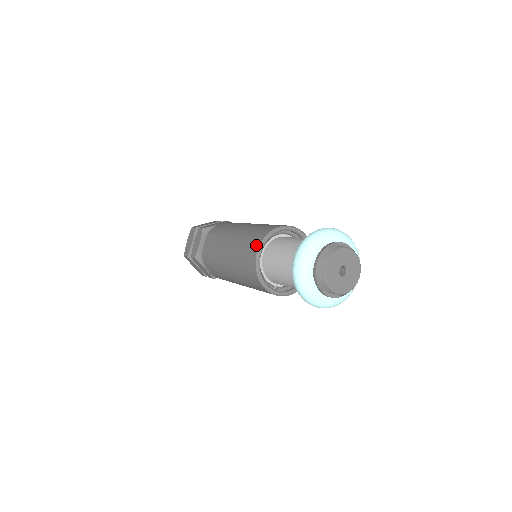
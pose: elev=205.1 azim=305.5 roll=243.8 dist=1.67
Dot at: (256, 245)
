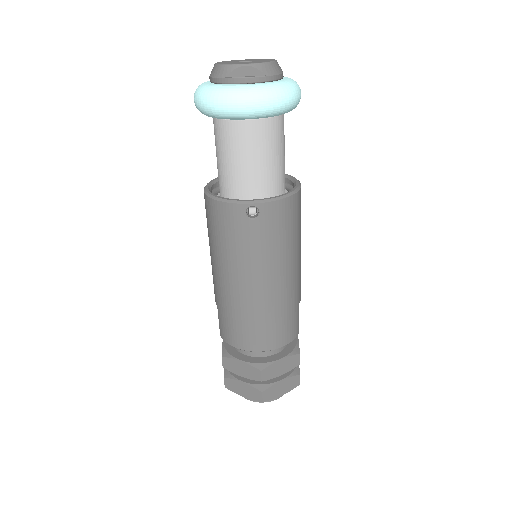
Dot at: occluded
